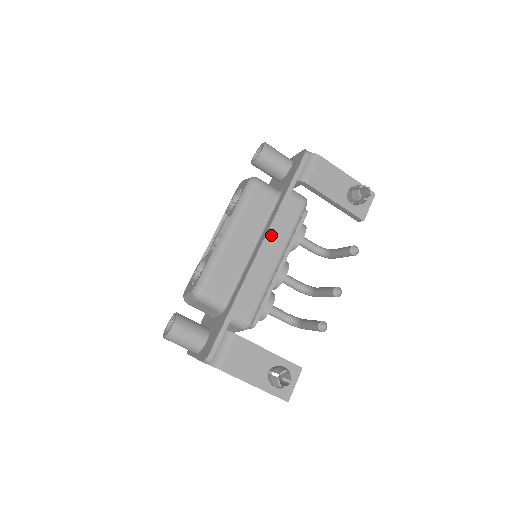
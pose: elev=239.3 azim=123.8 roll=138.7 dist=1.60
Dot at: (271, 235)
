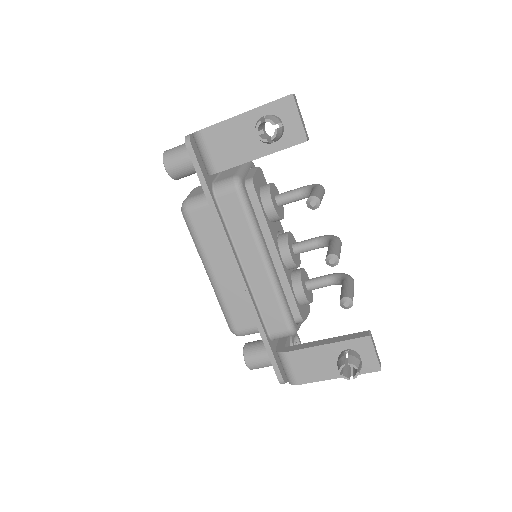
Dot at: (237, 249)
